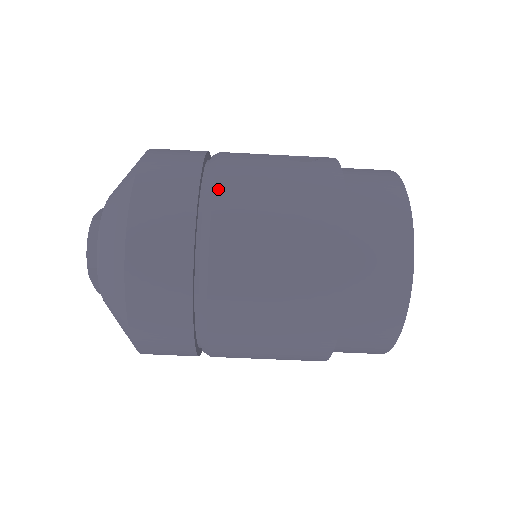
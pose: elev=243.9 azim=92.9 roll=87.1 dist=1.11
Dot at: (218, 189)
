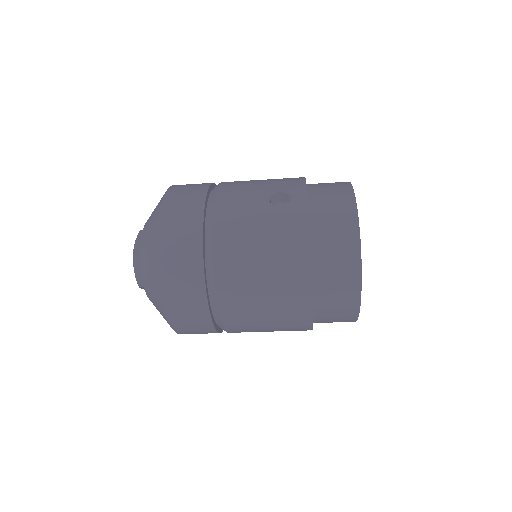
Dot at: (216, 246)
